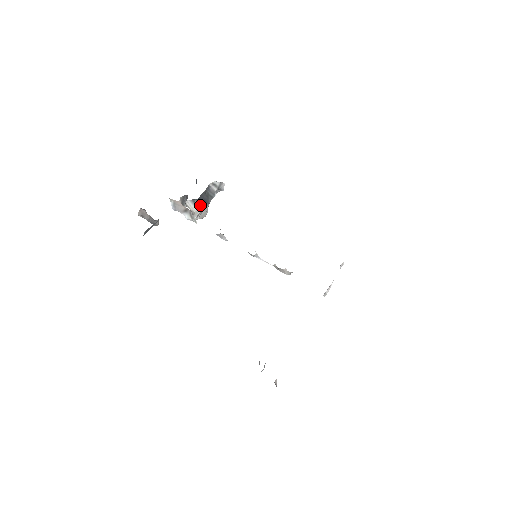
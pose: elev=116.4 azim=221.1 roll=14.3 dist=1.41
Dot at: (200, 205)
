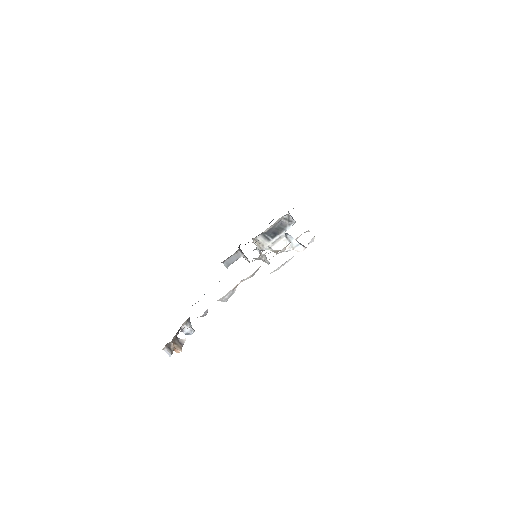
Dot at: (269, 237)
